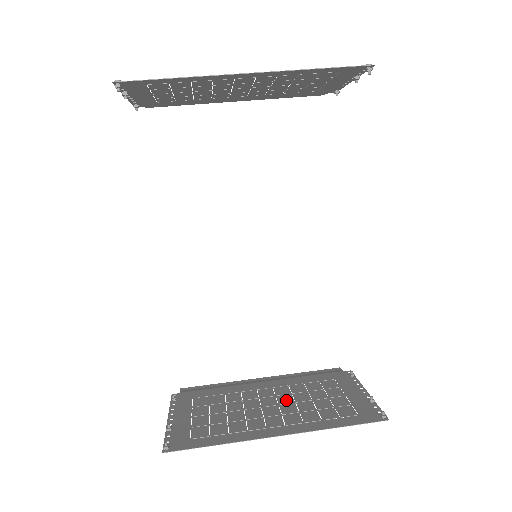
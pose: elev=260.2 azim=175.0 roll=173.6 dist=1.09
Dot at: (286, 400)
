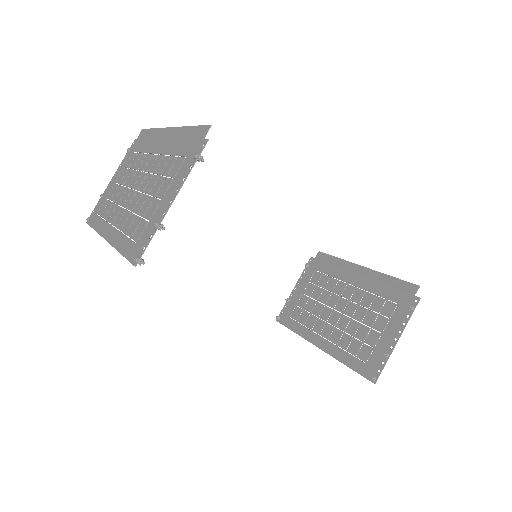
Dot at: (349, 311)
